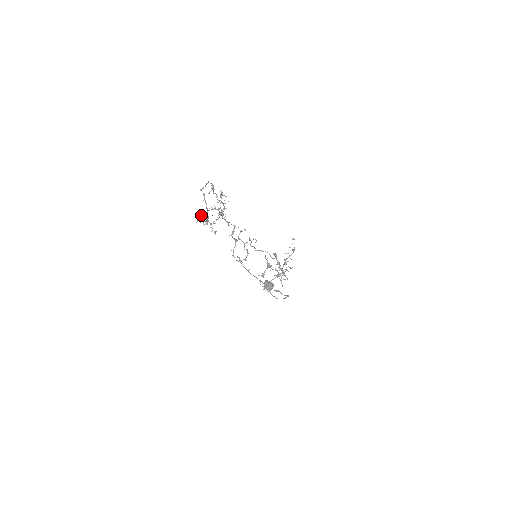
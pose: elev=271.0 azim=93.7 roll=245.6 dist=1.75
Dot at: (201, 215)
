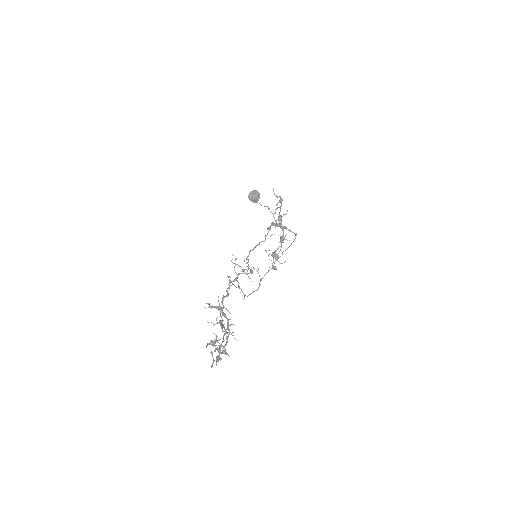
Dot at: (220, 360)
